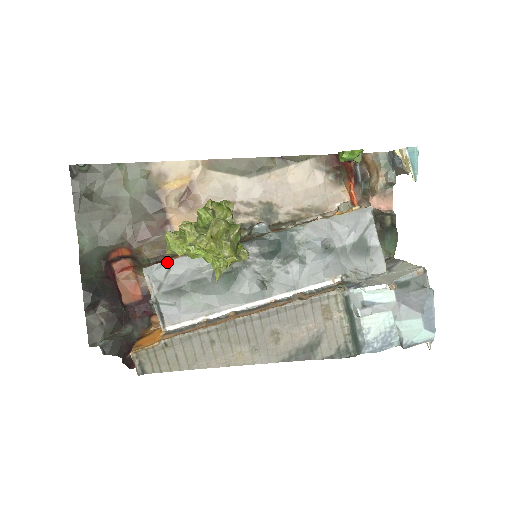
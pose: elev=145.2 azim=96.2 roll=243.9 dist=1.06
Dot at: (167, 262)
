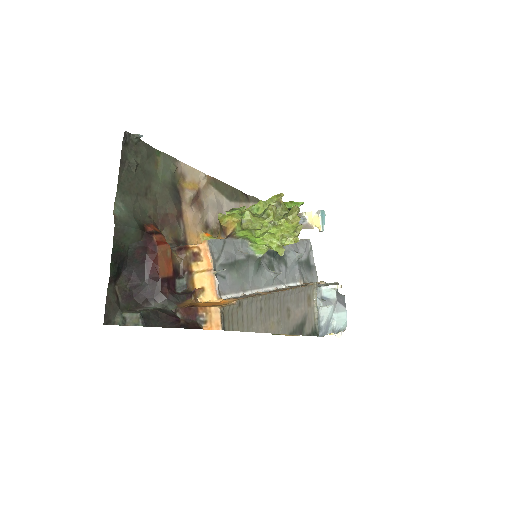
Dot at: (222, 239)
